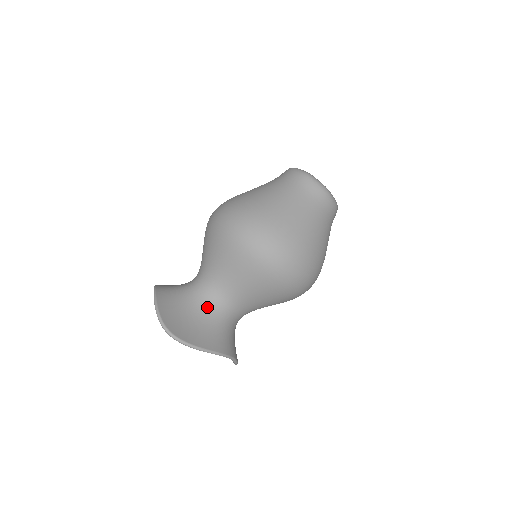
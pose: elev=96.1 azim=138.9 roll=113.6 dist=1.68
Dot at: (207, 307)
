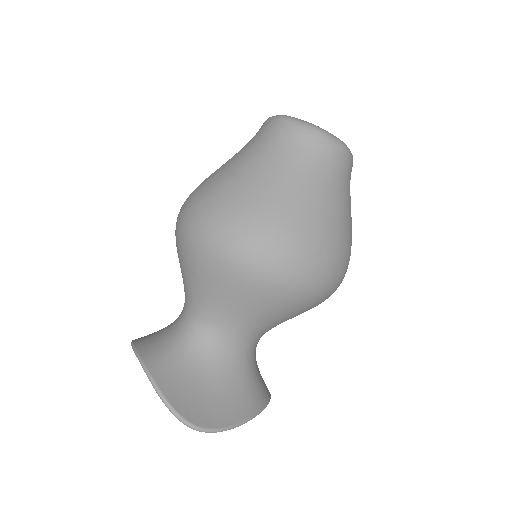
Dot at: (224, 359)
